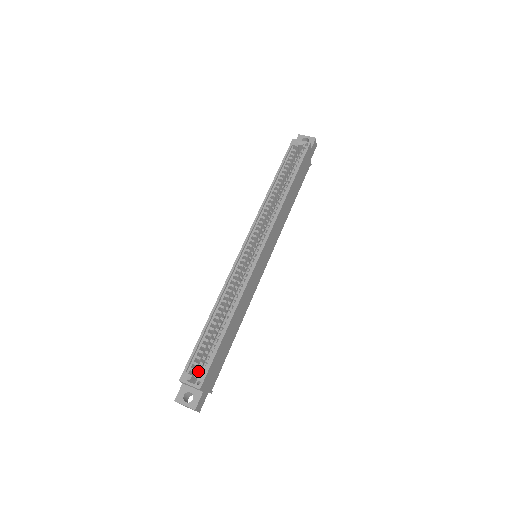
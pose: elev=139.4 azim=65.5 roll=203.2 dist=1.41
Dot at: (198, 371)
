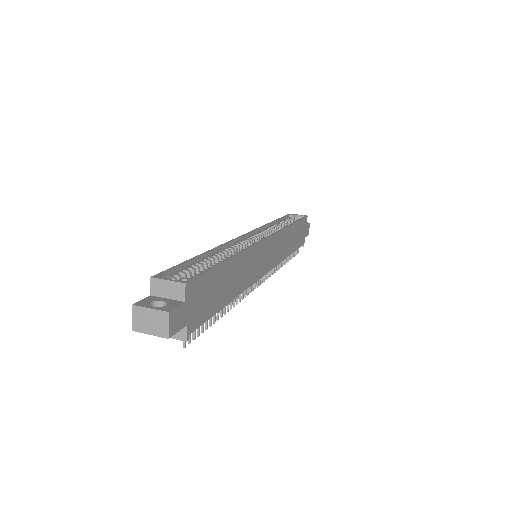
Dot at: occluded
